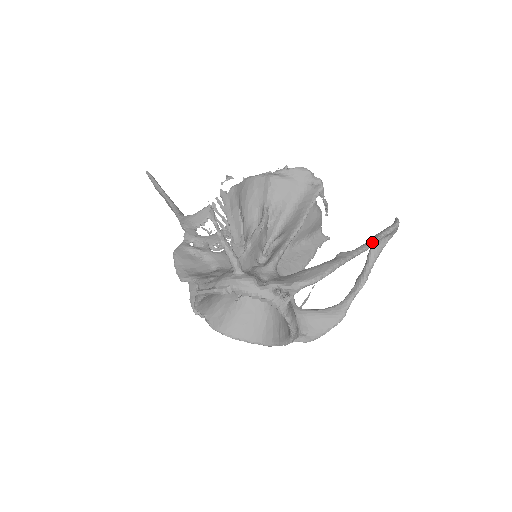
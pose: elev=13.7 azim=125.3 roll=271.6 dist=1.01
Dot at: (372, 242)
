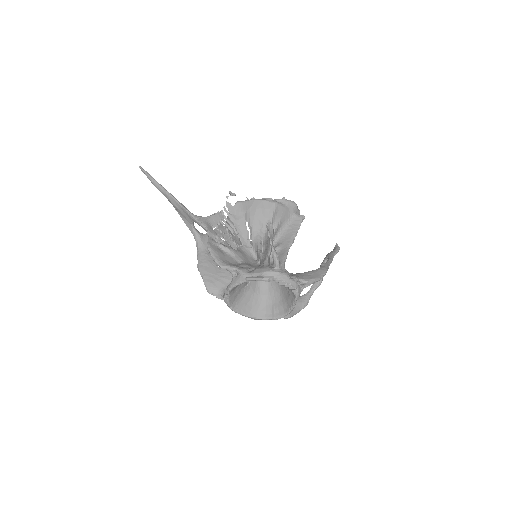
Dot at: occluded
